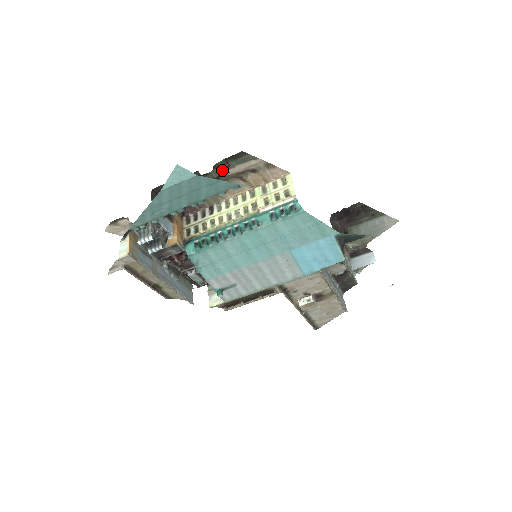
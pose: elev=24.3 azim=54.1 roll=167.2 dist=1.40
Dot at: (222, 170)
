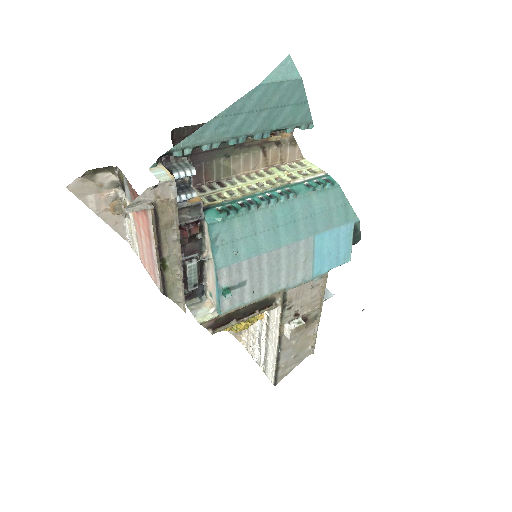
Dot at: occluded
